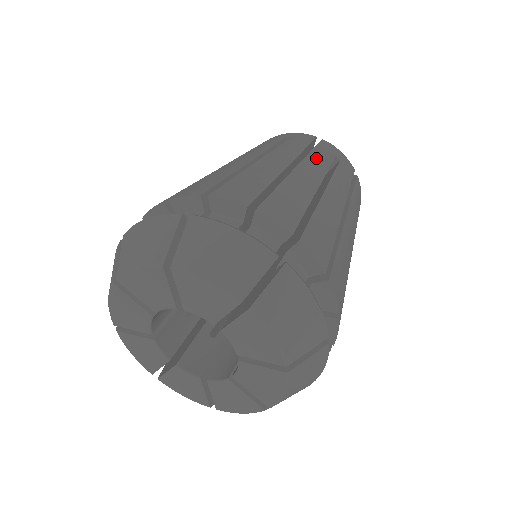
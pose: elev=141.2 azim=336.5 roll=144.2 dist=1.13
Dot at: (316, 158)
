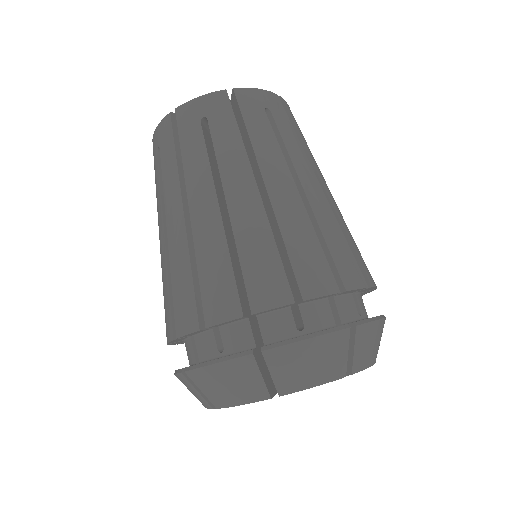
Dot at: (260, 141)
